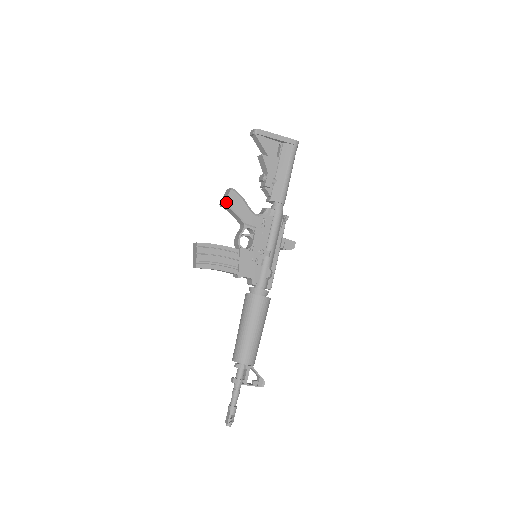
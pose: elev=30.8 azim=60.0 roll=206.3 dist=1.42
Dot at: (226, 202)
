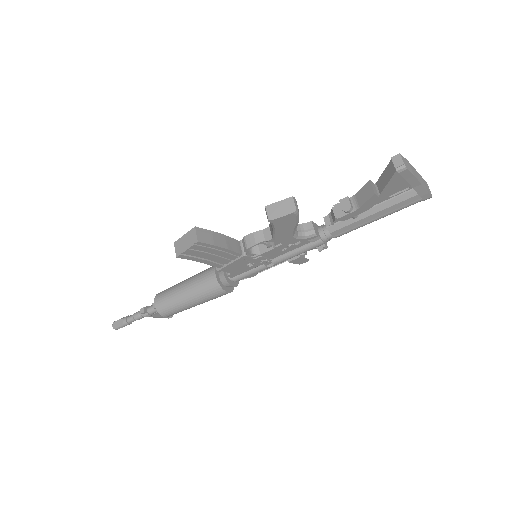
Dot at: (274, 221)
